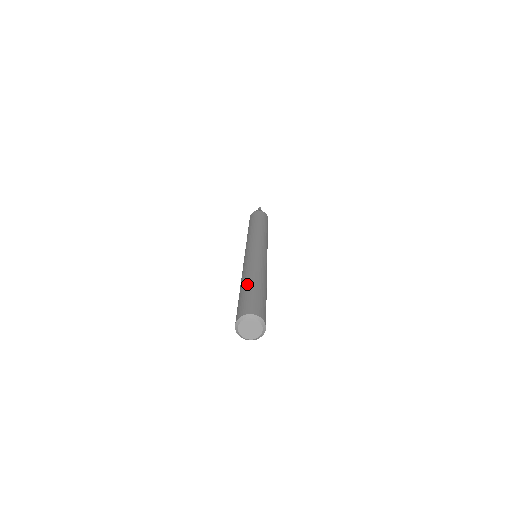
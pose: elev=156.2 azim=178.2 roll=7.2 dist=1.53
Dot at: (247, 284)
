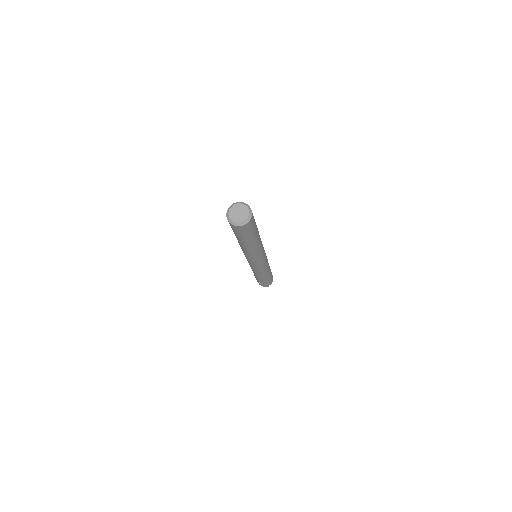
Dot at: occluded
